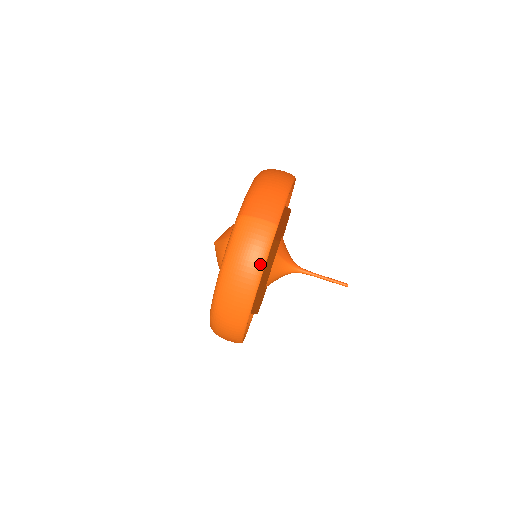
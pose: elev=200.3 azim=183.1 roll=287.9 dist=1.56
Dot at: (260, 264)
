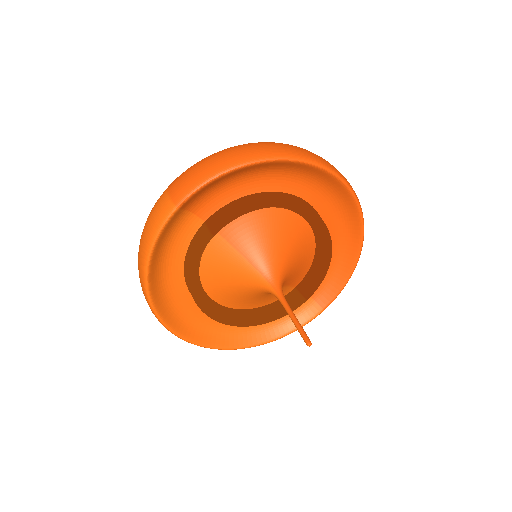
Dot at: (147, 246)
